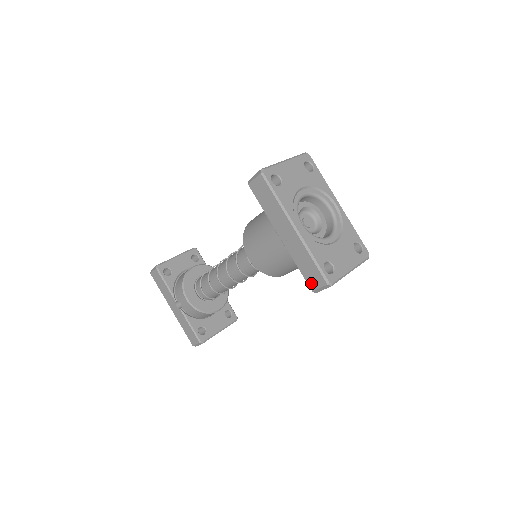
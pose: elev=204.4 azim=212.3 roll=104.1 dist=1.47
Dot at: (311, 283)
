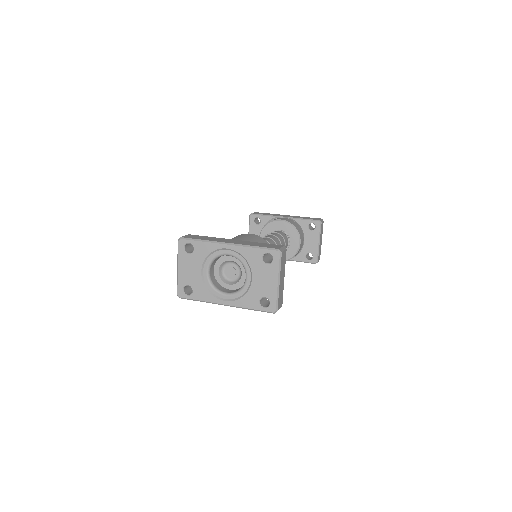
Dot at: occluded
